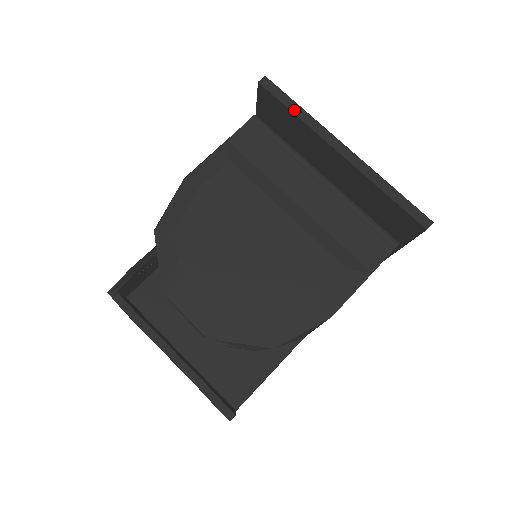
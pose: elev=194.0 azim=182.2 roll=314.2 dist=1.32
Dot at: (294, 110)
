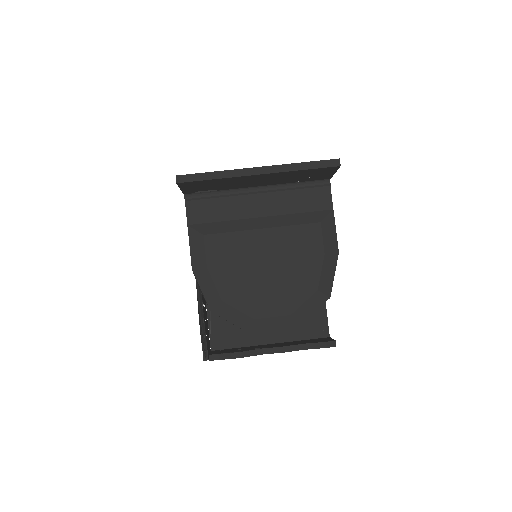
Dot at: (212, 177)
